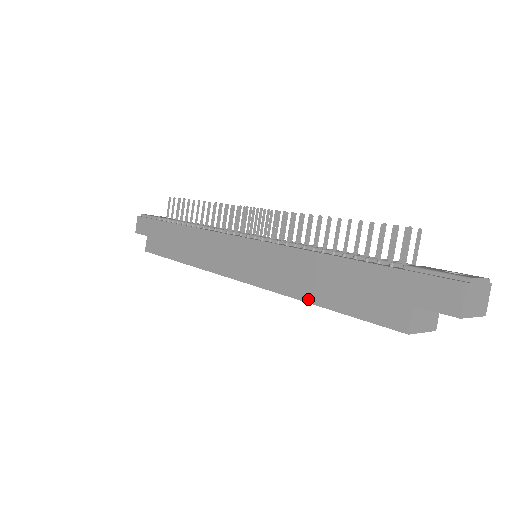
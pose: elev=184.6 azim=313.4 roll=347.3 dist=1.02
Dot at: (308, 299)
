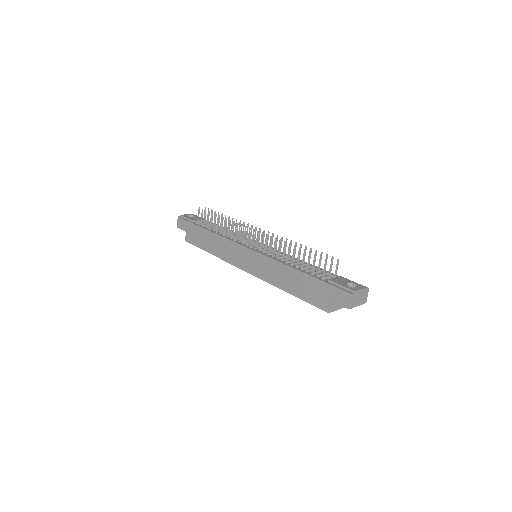
Dot at: (284, 289)
